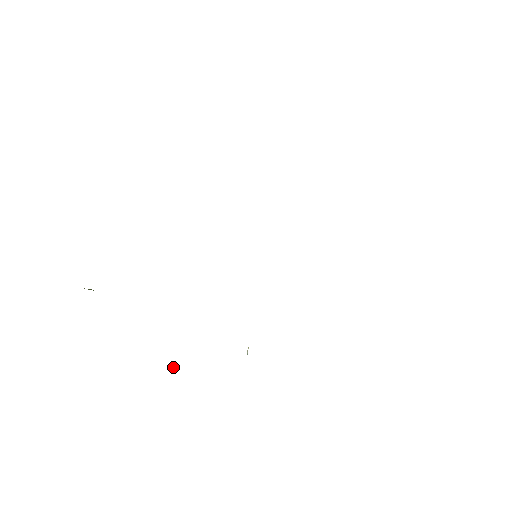
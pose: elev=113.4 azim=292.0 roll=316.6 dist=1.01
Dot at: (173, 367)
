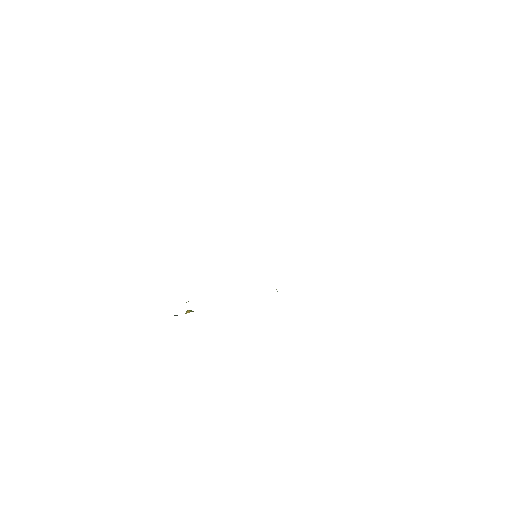
Dot at: occluded
